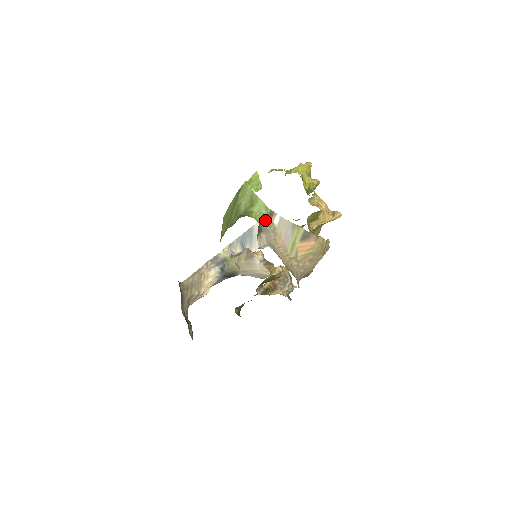
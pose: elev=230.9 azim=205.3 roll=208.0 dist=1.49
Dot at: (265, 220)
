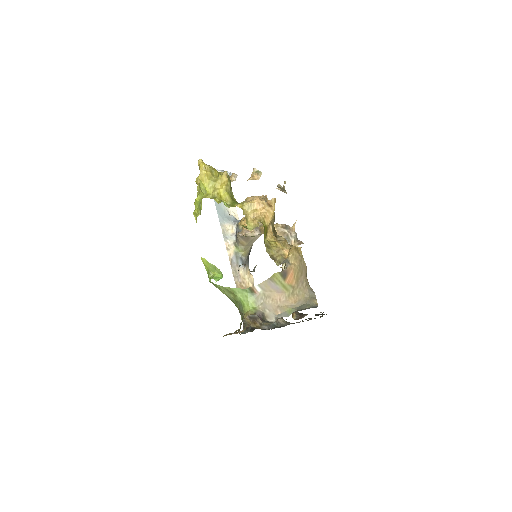
Dot at: (254, 299)
